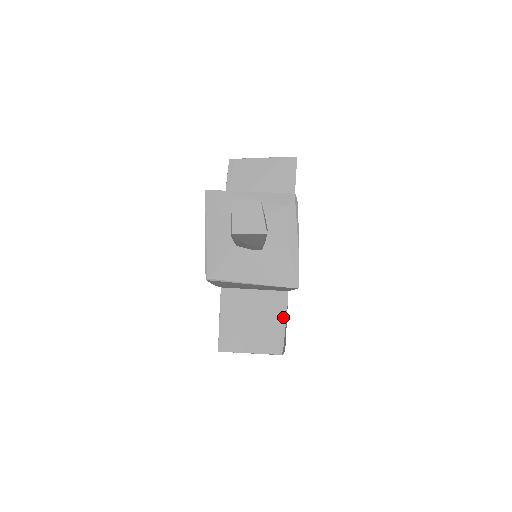
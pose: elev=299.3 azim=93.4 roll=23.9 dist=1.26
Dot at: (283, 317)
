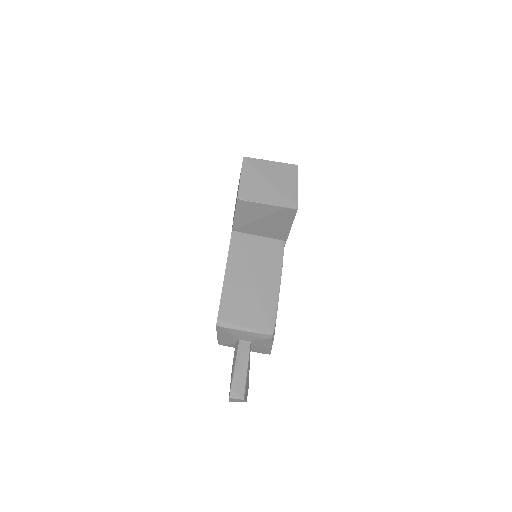
Dot at: occluded
